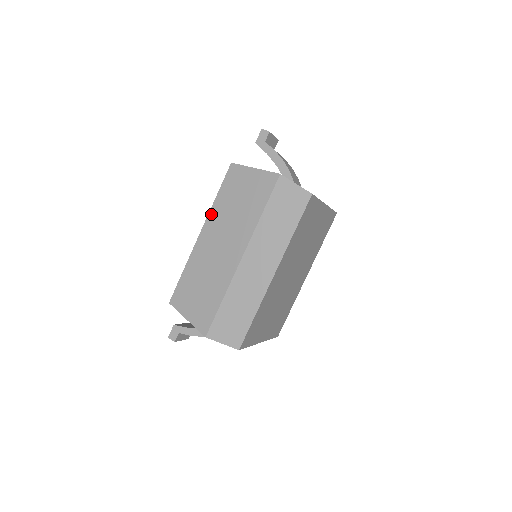
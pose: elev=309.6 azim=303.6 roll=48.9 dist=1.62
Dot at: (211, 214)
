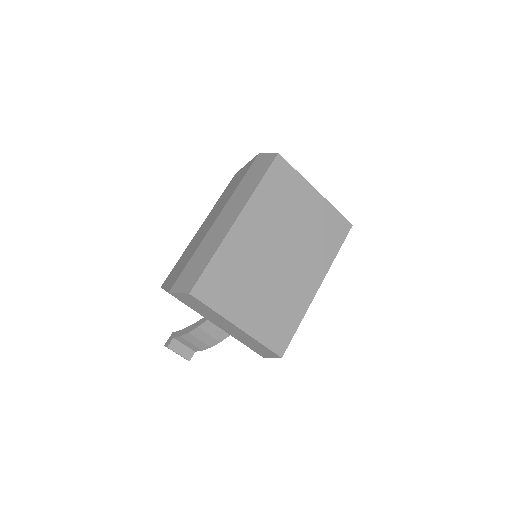
Dot at: (212, 210)
